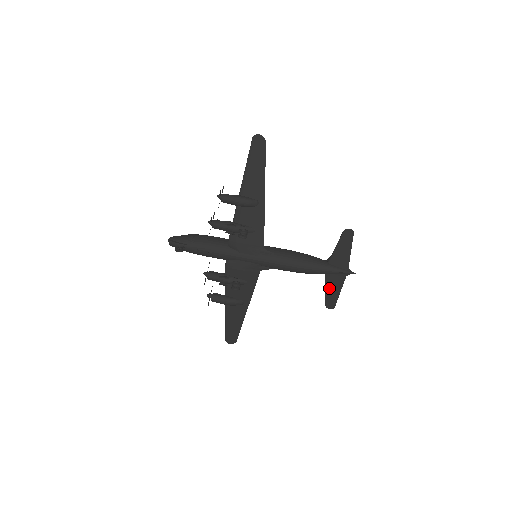
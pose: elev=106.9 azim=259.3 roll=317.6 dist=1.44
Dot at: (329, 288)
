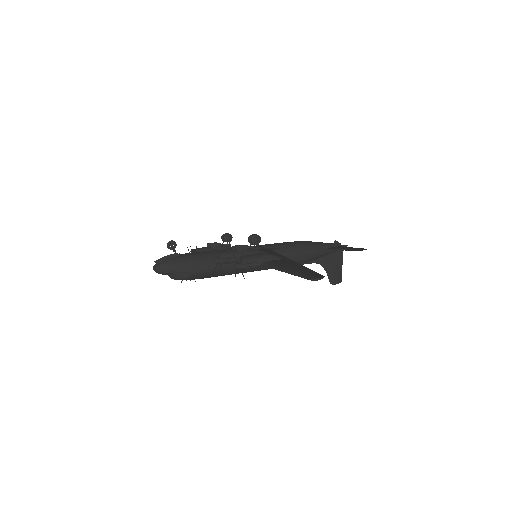
Dot at: (343, 248)
